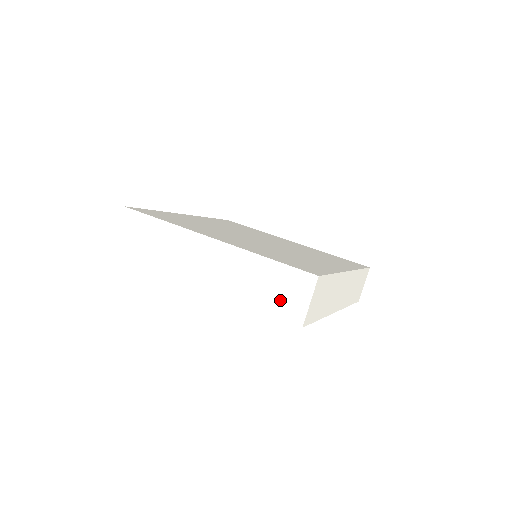
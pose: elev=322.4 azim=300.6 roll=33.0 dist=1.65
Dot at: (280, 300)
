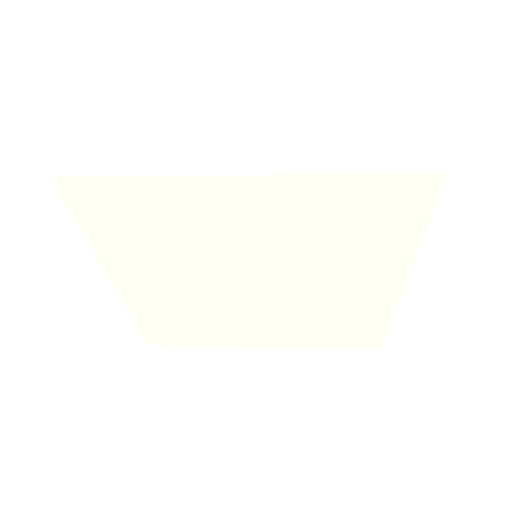
Dot at: (392, 154)
